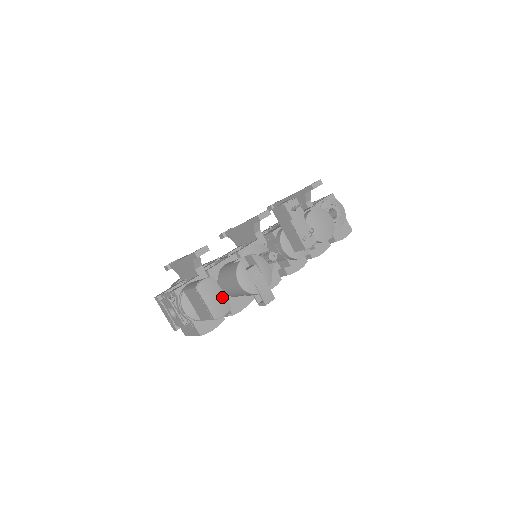
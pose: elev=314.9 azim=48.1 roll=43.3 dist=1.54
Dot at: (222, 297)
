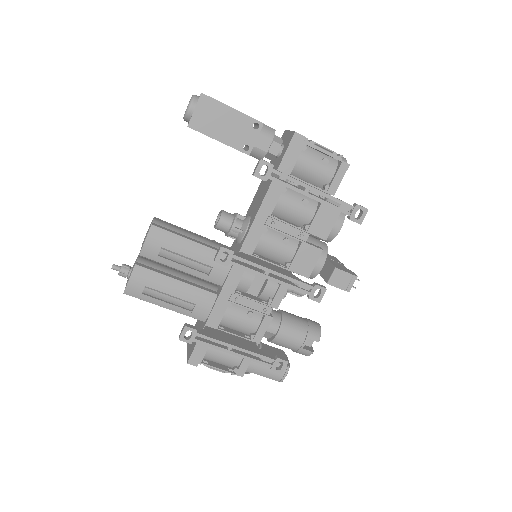
Dot at: occluded
